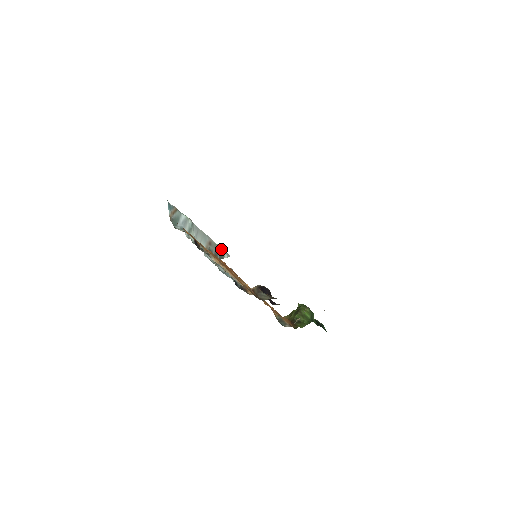
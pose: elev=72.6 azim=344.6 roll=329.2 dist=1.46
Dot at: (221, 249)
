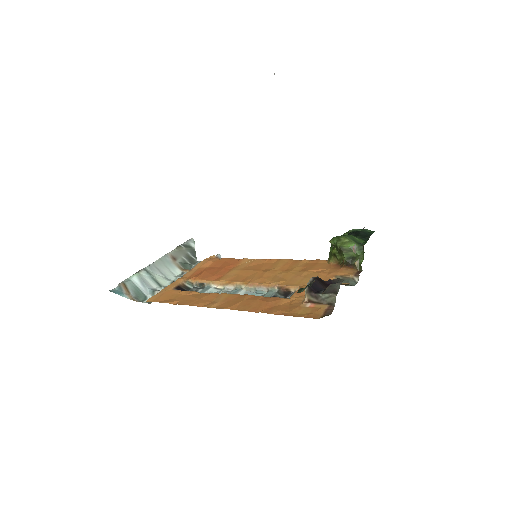
Dot at: (183, 247)
